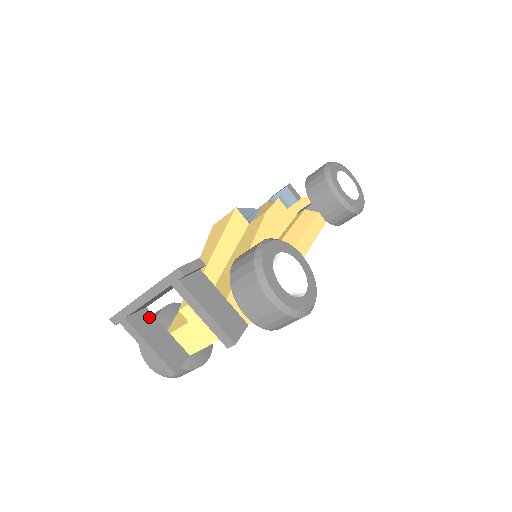
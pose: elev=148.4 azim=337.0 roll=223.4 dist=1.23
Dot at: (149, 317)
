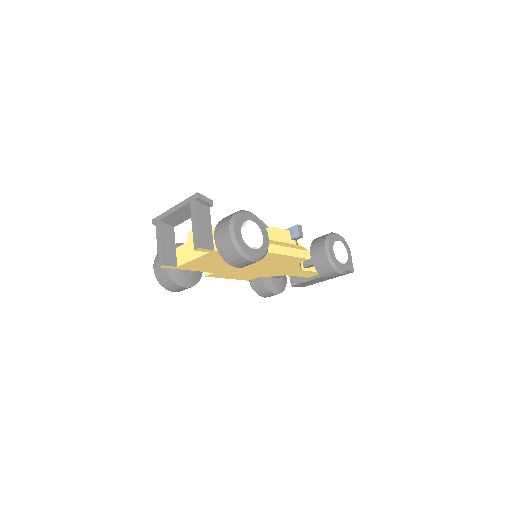
Dot at: (172, 232)
